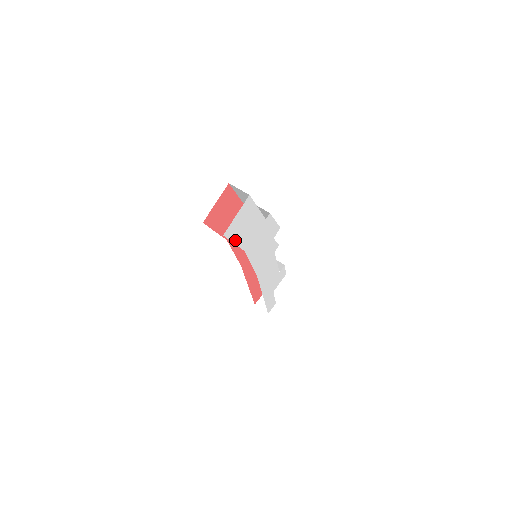
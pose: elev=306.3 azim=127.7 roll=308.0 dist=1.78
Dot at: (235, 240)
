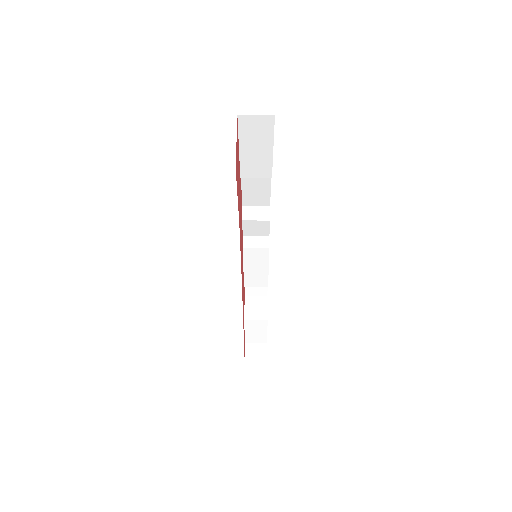
Dot at: occluded
